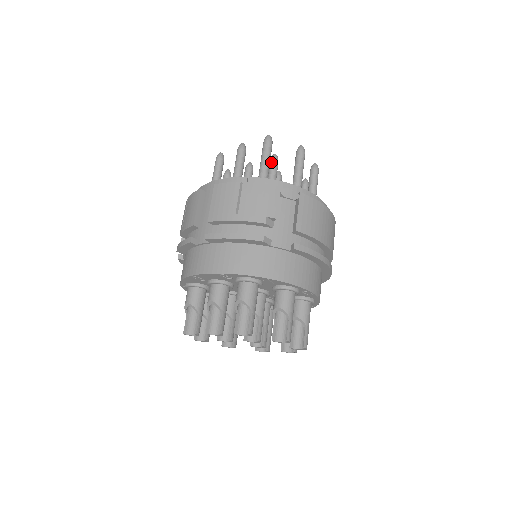
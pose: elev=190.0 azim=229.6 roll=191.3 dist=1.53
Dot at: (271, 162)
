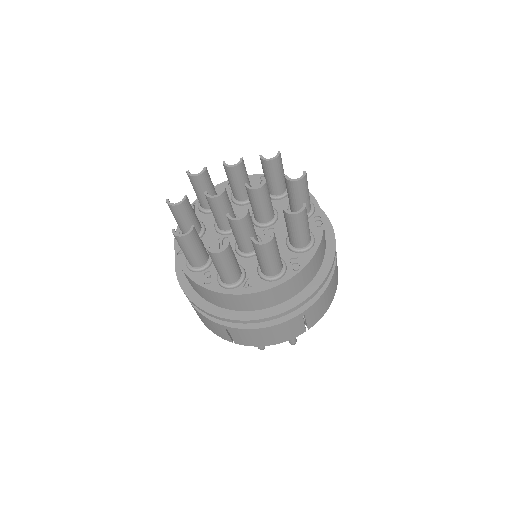
Dot at: occluded
